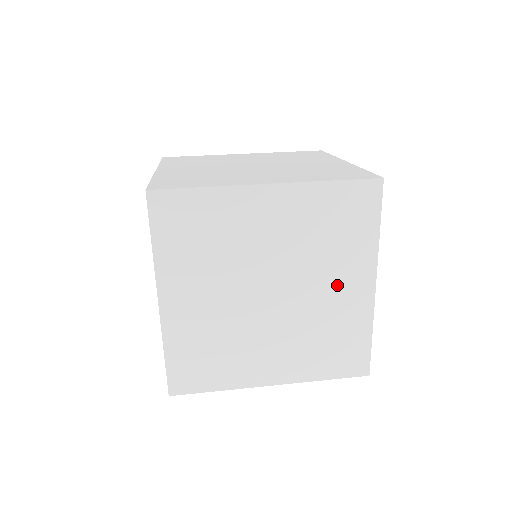
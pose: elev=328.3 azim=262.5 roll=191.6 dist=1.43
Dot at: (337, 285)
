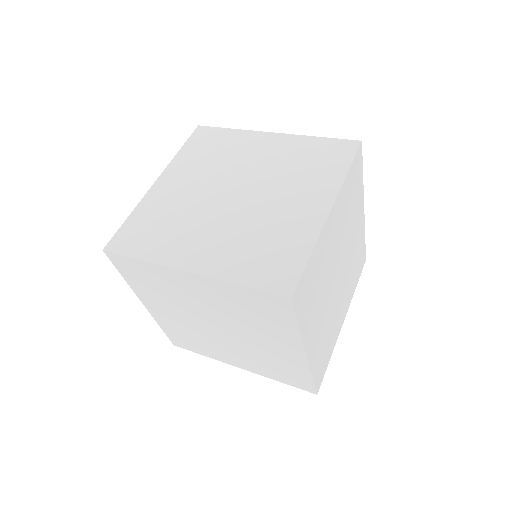
Dot at: (294, 202)
